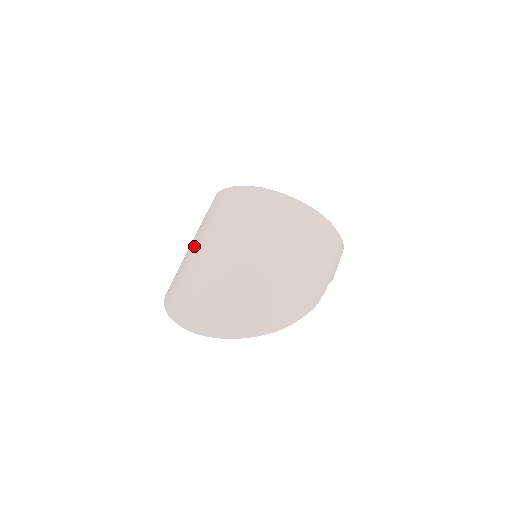
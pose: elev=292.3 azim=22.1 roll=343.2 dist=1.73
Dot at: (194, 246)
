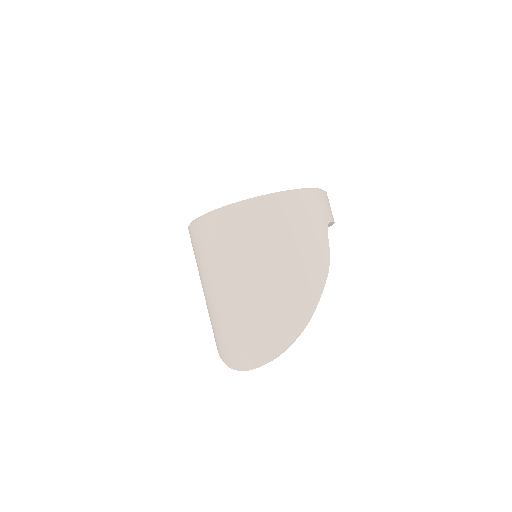
Dot at: occluded
